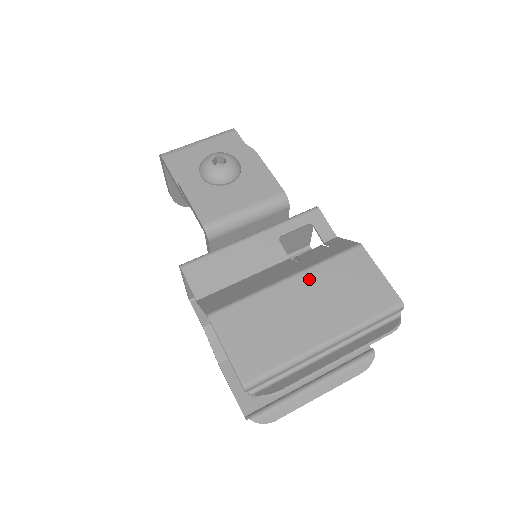
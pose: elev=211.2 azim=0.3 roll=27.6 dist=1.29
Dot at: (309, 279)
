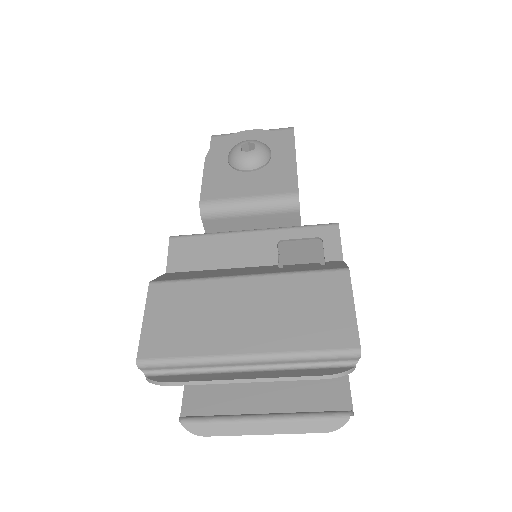
Dot at: (268, 284)
